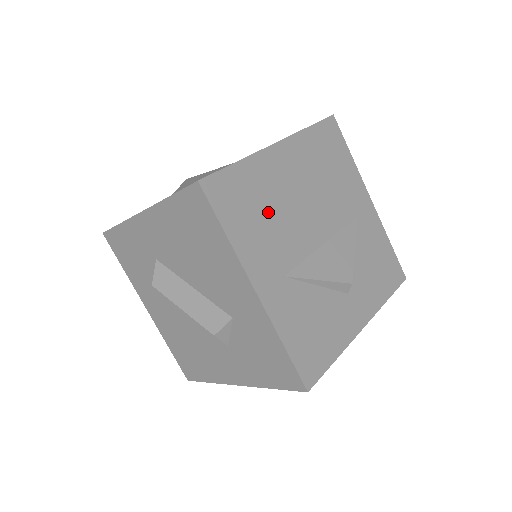
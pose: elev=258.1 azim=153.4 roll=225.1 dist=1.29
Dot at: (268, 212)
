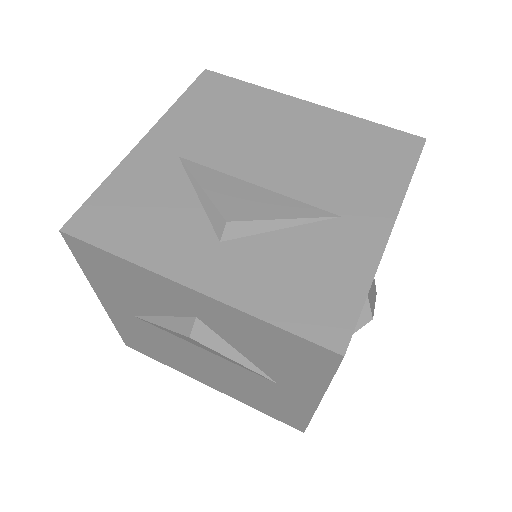
Dot at: (232, 120)
